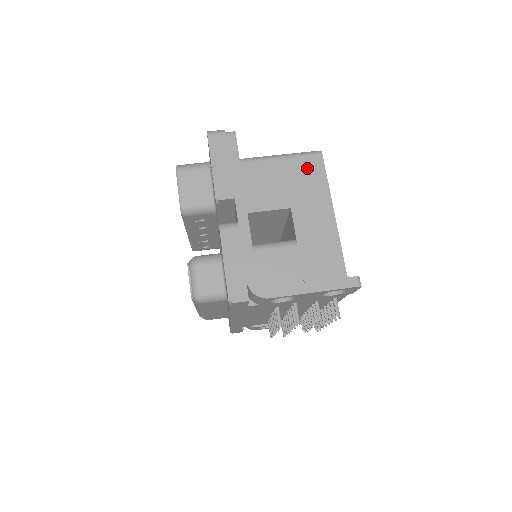
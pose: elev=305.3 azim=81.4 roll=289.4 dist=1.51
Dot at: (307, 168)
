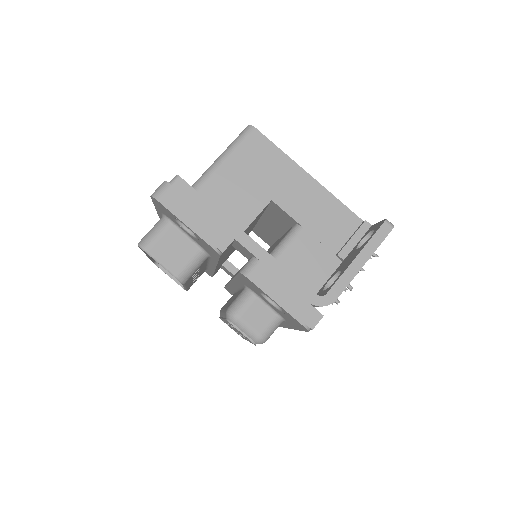
Dot at: (254, 152)
